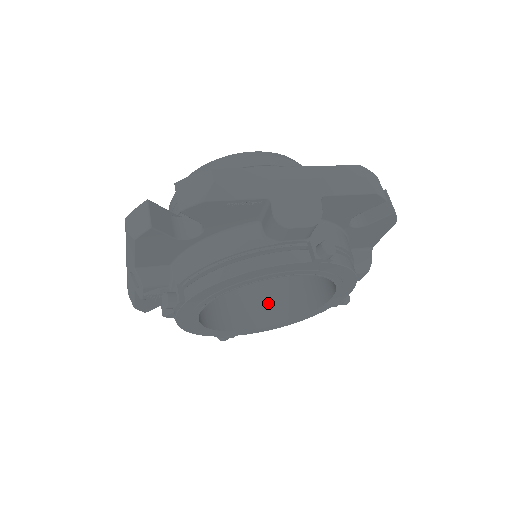
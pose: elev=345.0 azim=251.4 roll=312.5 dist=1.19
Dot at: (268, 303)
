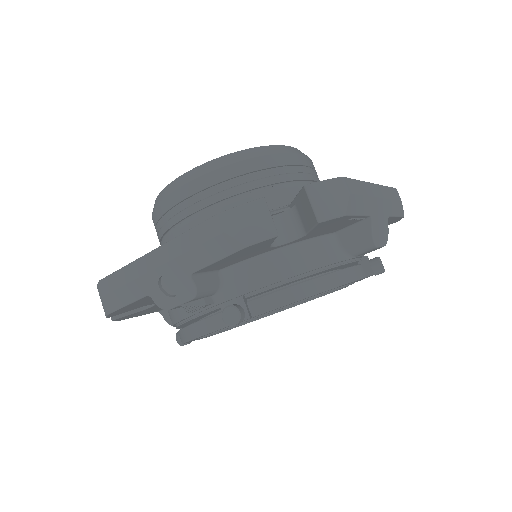
Dot at: occluded
